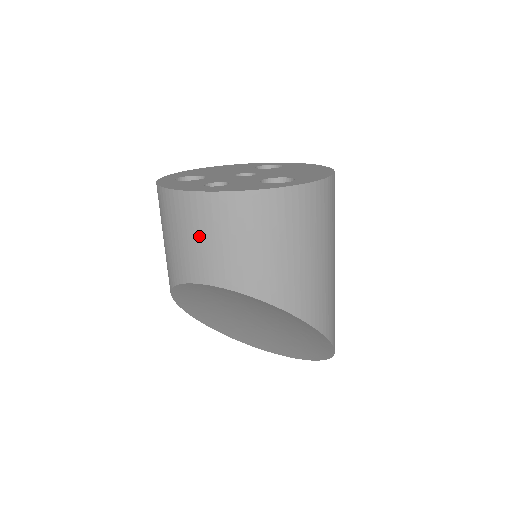
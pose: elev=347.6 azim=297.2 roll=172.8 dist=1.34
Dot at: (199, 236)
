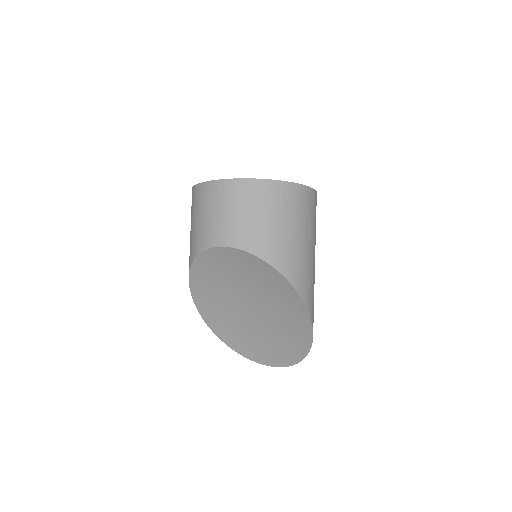
Dot at: (222, 210)
